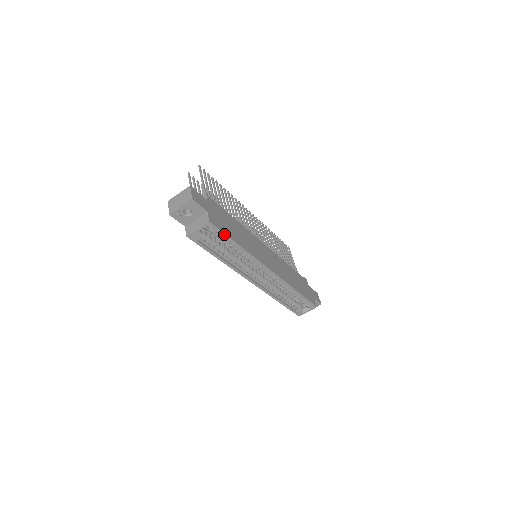
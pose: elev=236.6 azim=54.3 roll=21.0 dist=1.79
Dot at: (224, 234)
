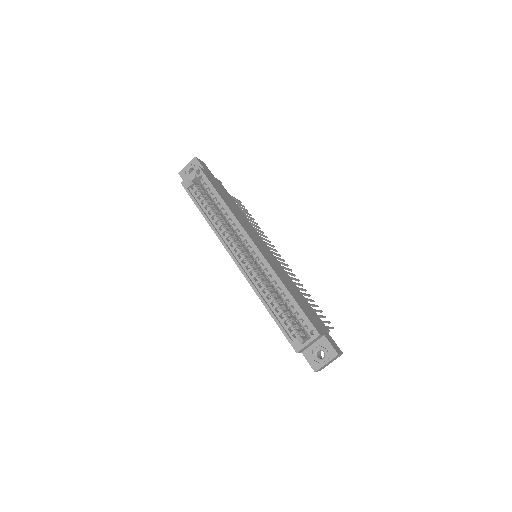
Dot at: (209, 182)
